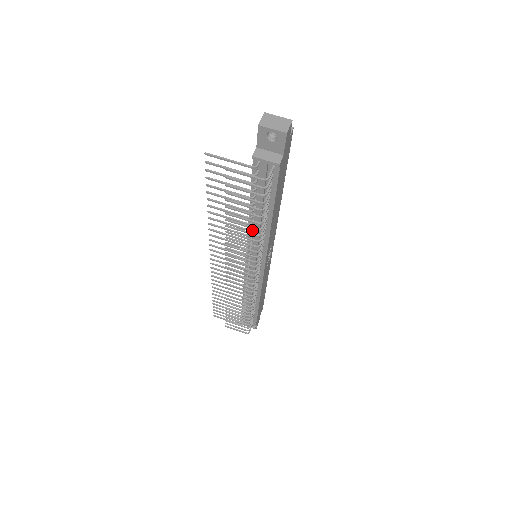
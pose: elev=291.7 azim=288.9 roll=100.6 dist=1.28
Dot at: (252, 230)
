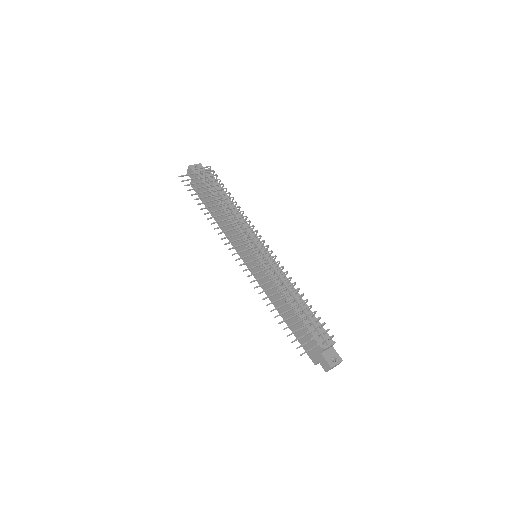
Dot at: occluded
